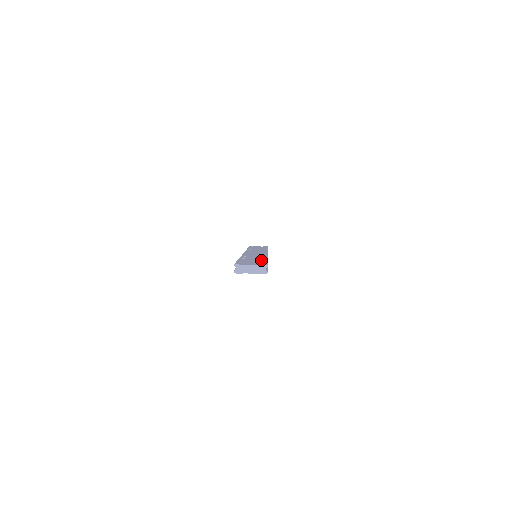
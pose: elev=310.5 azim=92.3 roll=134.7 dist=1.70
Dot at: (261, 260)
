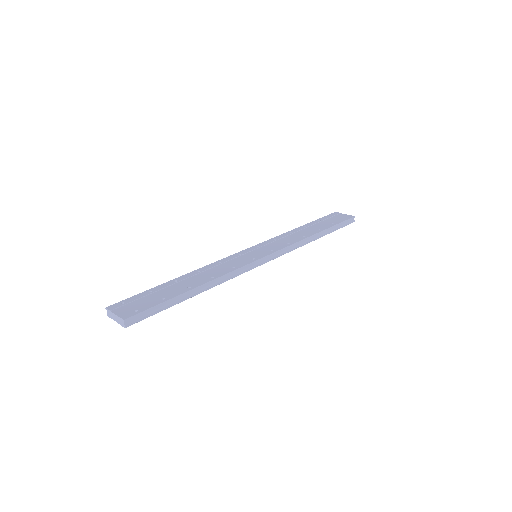
Dot at: (171, 294)
